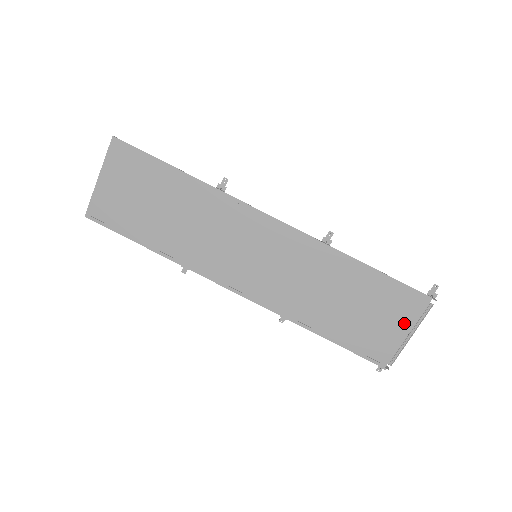
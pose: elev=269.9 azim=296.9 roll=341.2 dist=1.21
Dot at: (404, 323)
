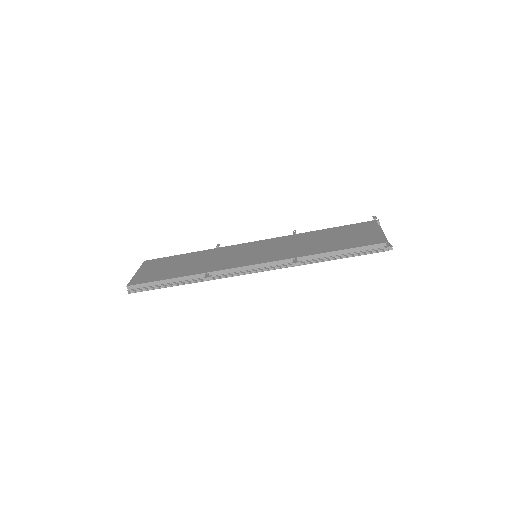
Dot at: occluded
